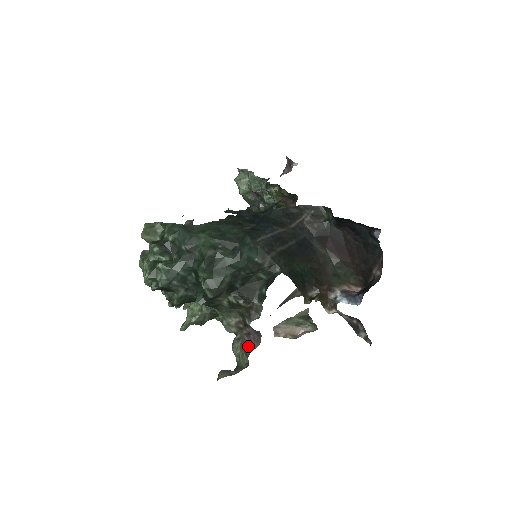
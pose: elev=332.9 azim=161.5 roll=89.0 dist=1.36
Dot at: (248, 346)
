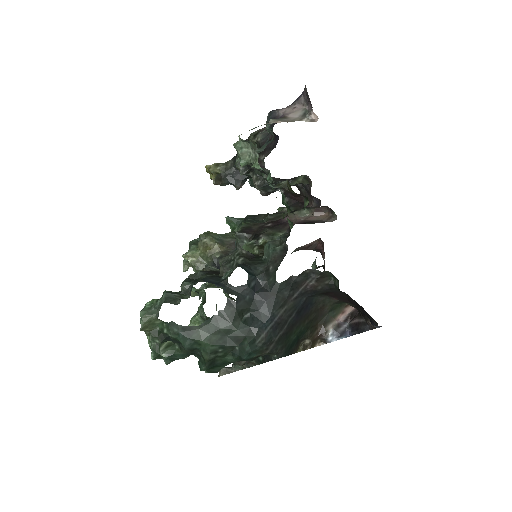
Dot at: occluded
